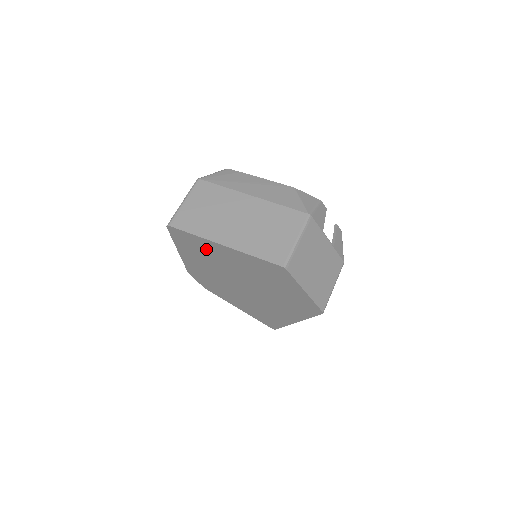
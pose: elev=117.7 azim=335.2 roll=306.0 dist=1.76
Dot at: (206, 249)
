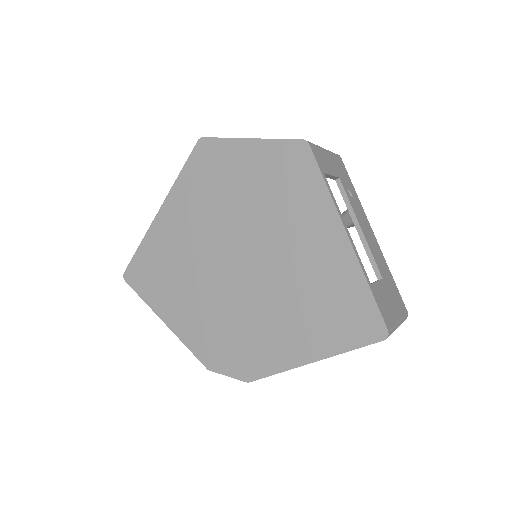
Dot at: (163, 253)
